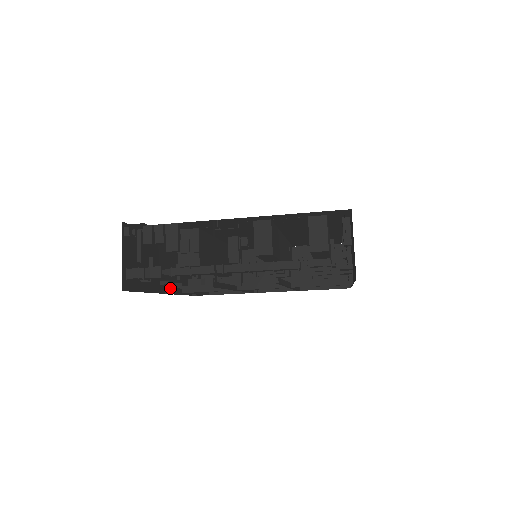
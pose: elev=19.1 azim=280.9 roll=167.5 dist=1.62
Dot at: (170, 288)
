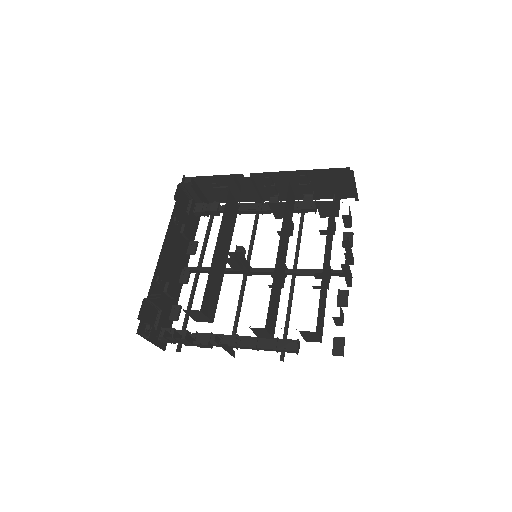
Dot at: (192, 298)
